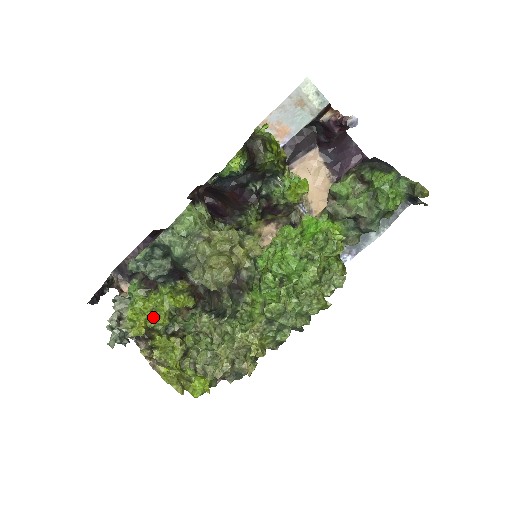
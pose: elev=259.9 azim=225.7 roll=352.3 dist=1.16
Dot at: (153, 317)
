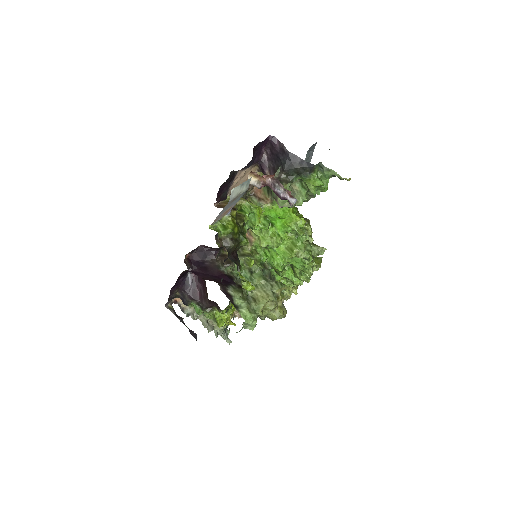
Dot at: occluded
